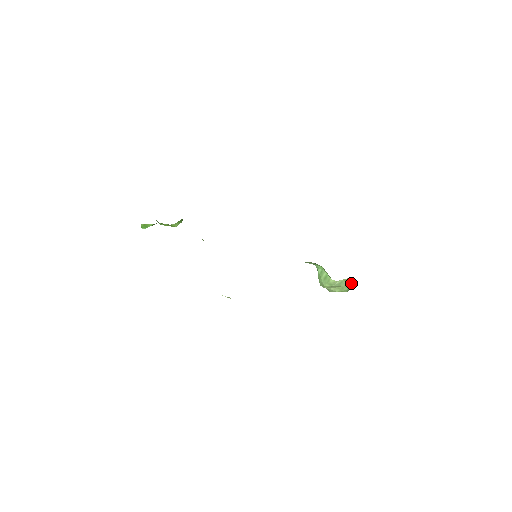
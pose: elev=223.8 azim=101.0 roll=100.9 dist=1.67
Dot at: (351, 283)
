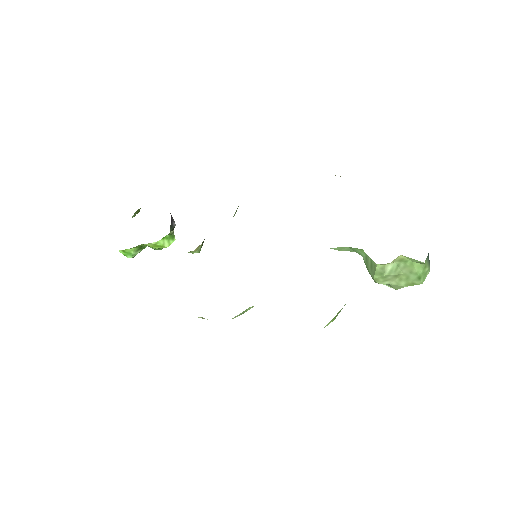
Dot at: (415, 264)
